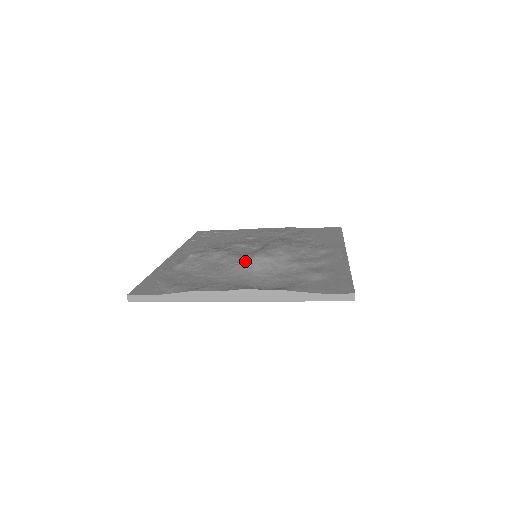
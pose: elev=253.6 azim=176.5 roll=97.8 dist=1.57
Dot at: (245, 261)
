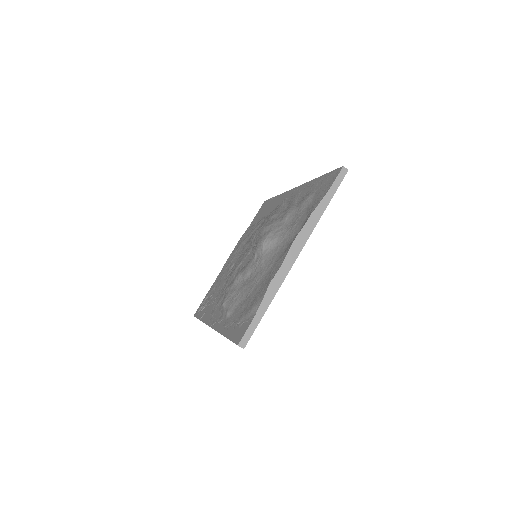
Dot at: (261, 252)
